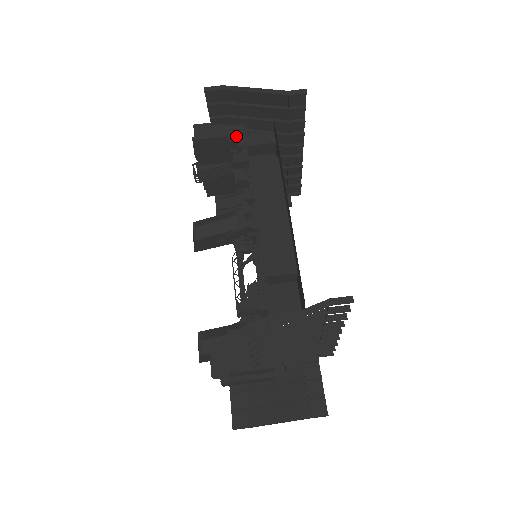
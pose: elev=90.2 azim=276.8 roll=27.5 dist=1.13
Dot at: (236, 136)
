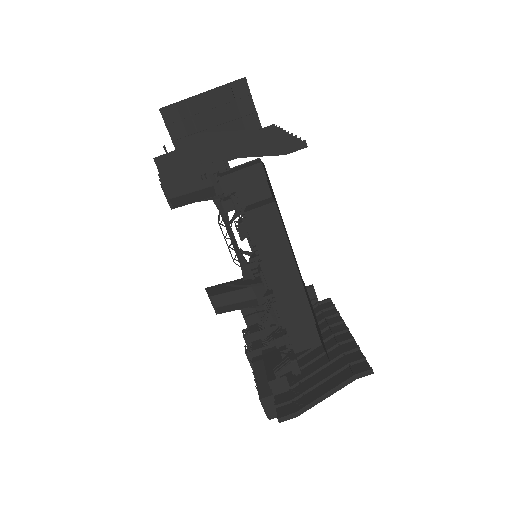
Dot at: occluded
